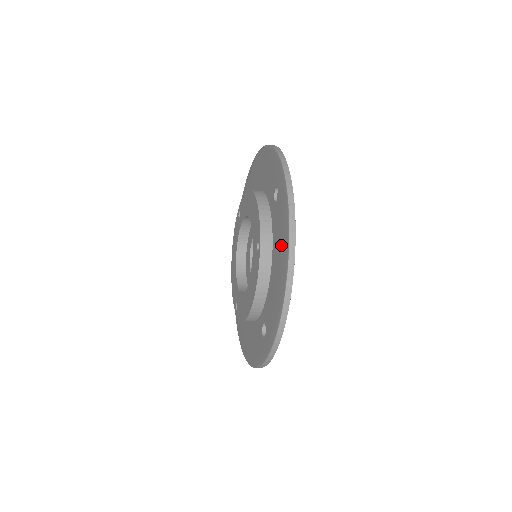
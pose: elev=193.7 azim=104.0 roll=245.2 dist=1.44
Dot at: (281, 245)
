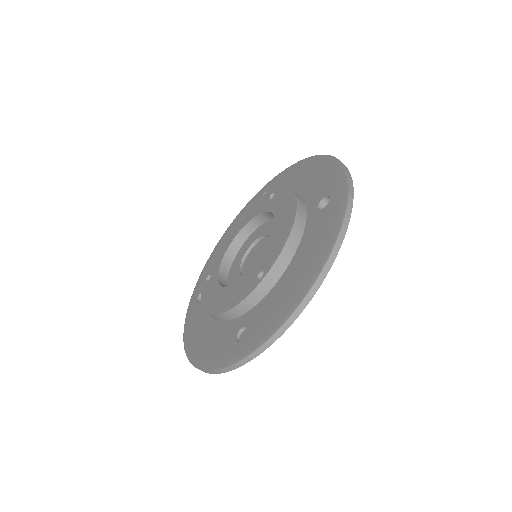
Dot at: (297, 172)
